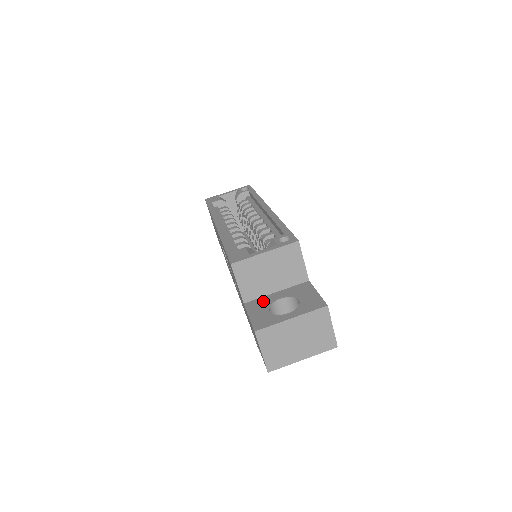
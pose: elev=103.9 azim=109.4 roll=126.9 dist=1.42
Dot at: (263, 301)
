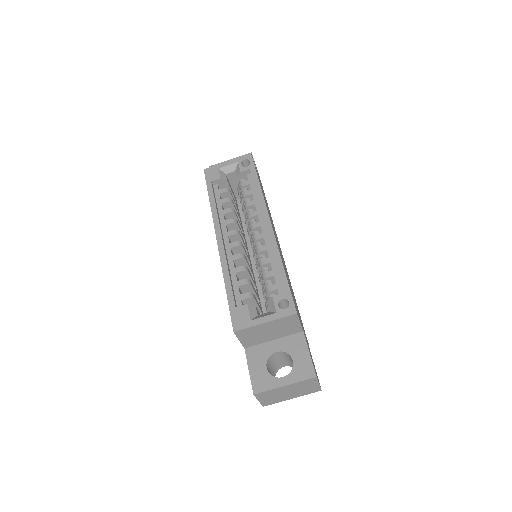
Dot at: (261, 351)
